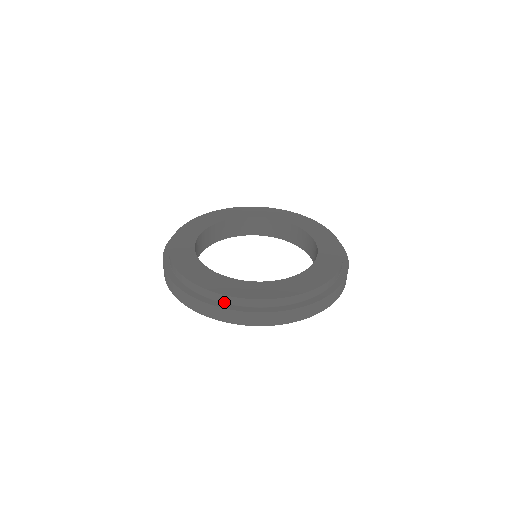
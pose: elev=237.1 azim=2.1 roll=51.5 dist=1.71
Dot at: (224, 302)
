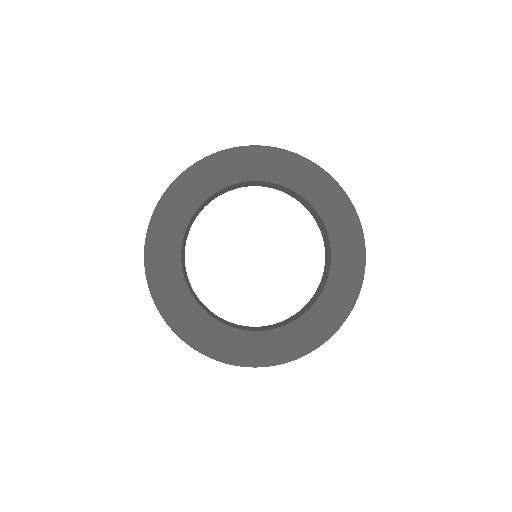
Dot at: occluded
